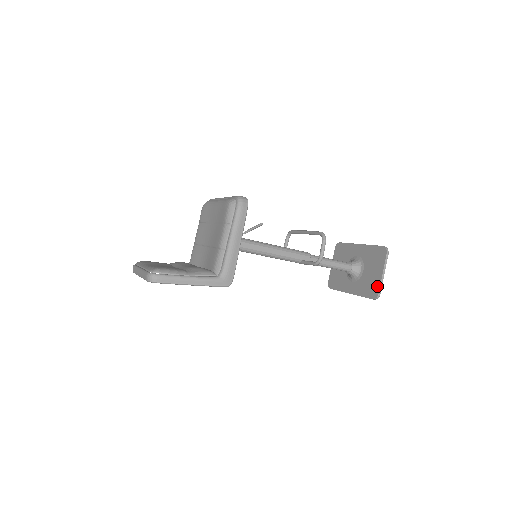
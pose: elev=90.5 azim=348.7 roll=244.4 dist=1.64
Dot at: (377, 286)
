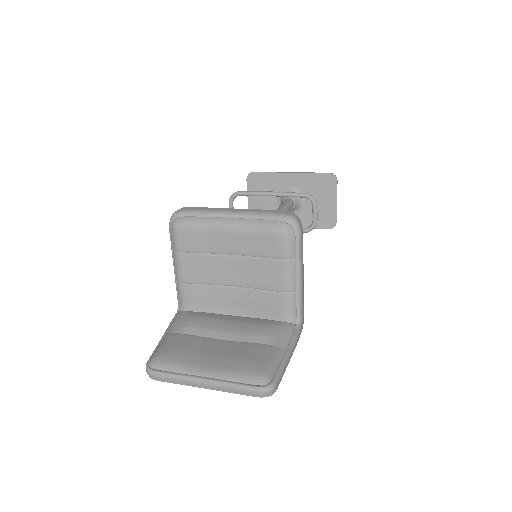
Dot at: (332, 216)
